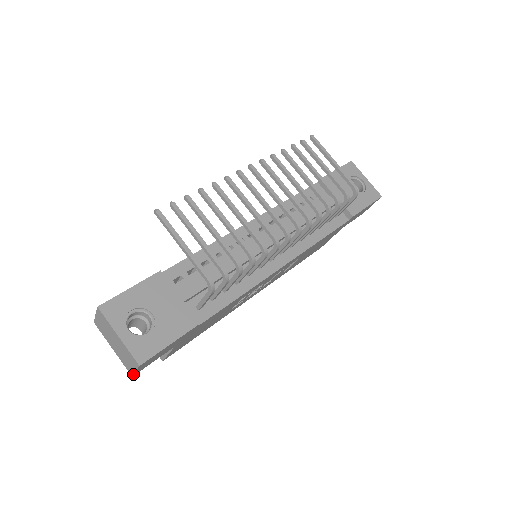
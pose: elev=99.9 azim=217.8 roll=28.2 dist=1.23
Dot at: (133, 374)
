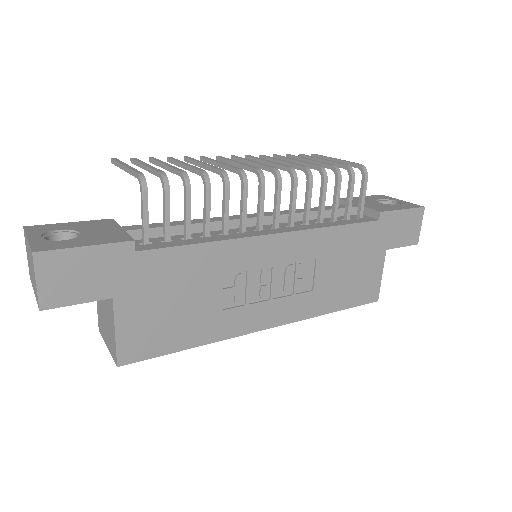
Dot at: (38, 299)
